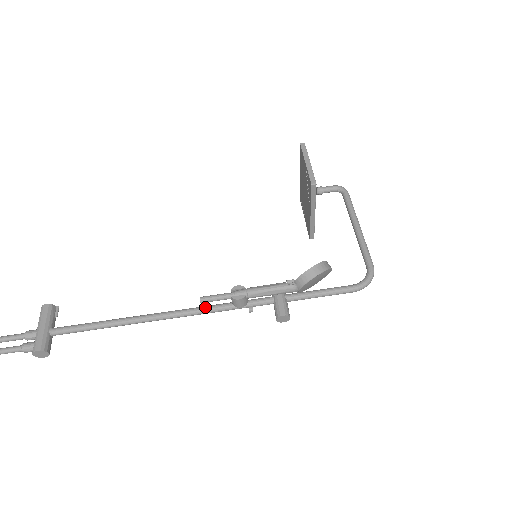
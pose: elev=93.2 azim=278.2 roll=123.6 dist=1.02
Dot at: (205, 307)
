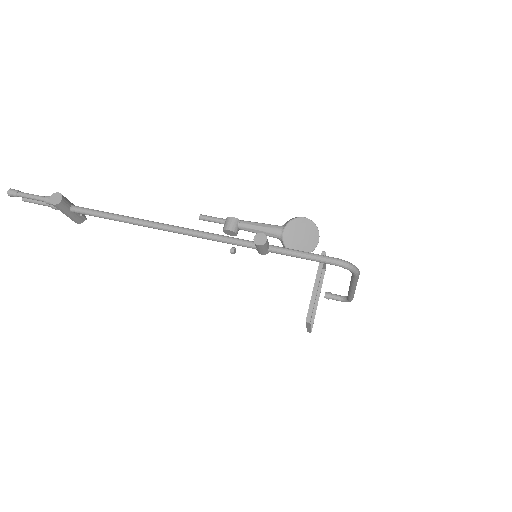
Dot at: (198, 231)
